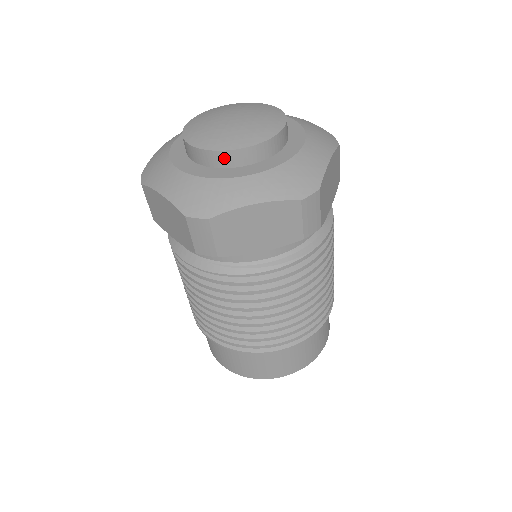
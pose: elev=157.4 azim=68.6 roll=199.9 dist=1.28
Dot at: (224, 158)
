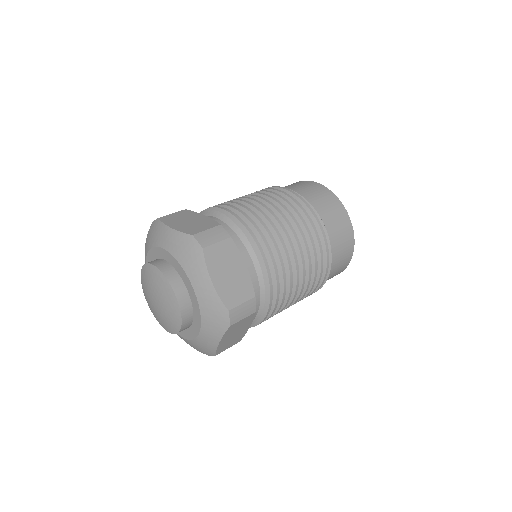
Dot at: occluded
